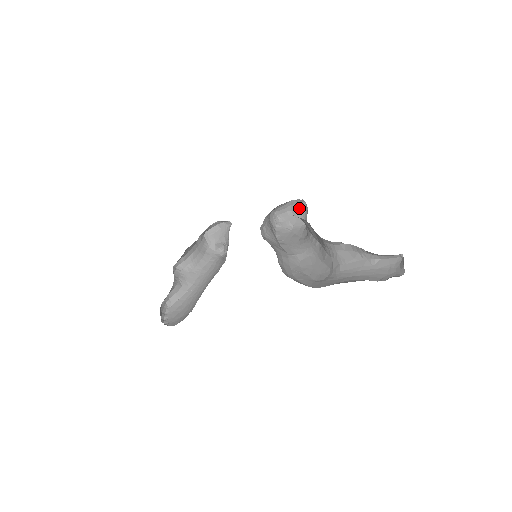
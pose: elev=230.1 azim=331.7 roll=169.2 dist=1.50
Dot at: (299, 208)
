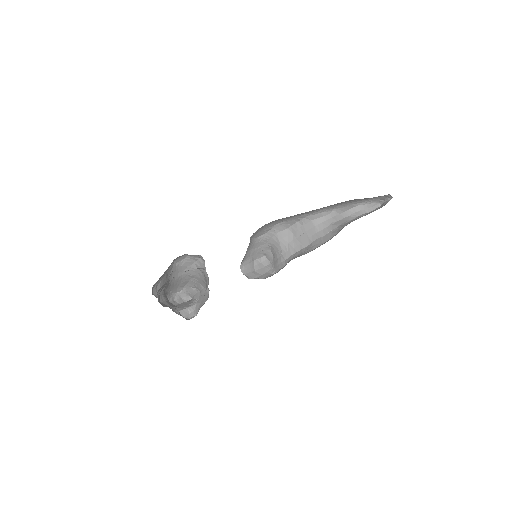
Dot at: (262, 267)
